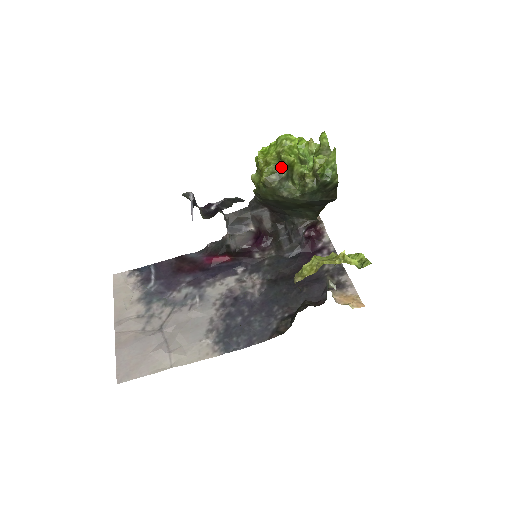
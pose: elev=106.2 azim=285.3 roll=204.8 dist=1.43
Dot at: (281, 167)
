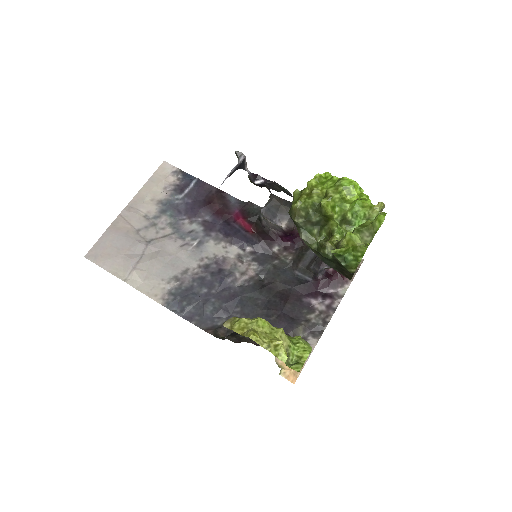
Dot at: (317, 210)
